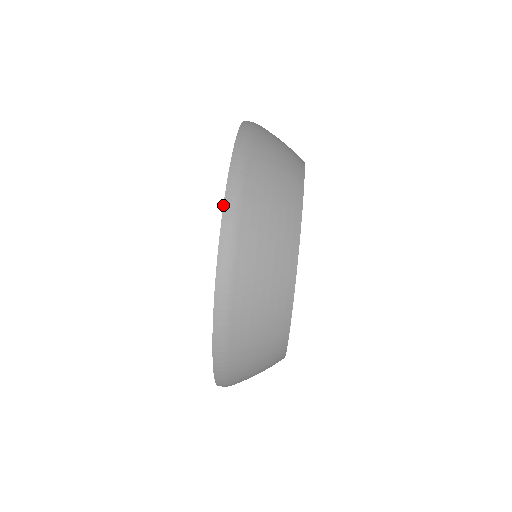
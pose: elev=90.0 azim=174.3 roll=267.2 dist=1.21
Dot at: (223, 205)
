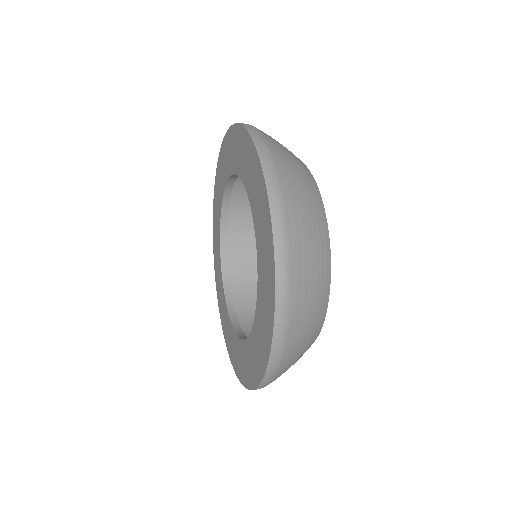
Dot at: (266, 368)
